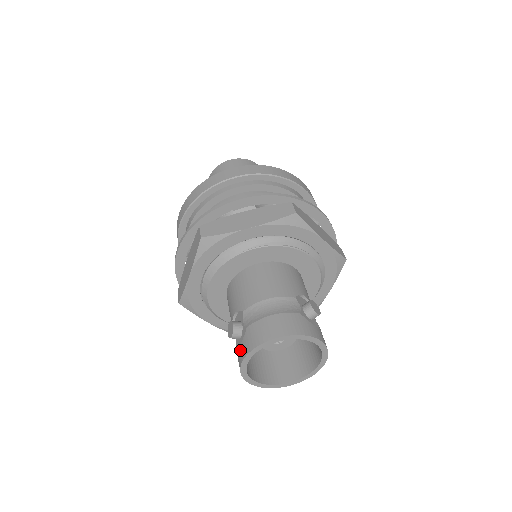
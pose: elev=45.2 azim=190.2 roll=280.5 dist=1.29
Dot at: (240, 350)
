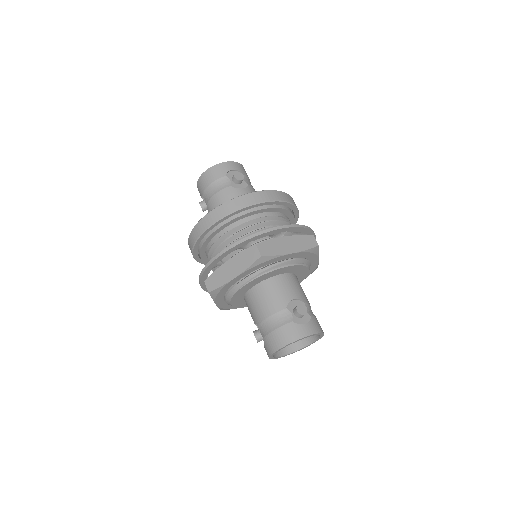
Dot at: occluded
